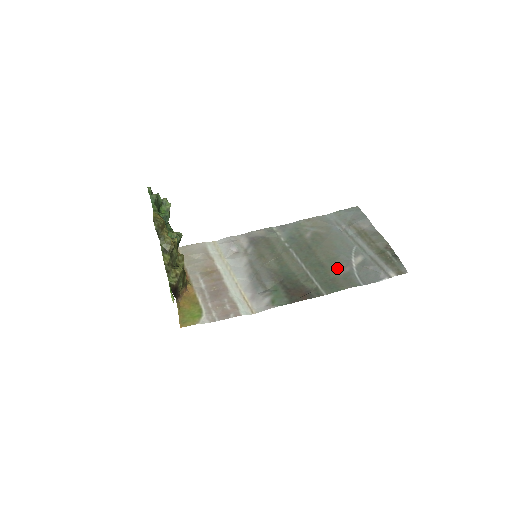
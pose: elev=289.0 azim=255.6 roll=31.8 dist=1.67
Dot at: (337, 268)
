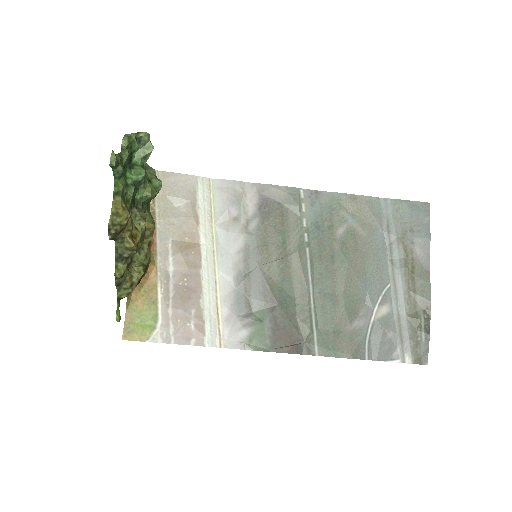
Dot at: (350, 316)
